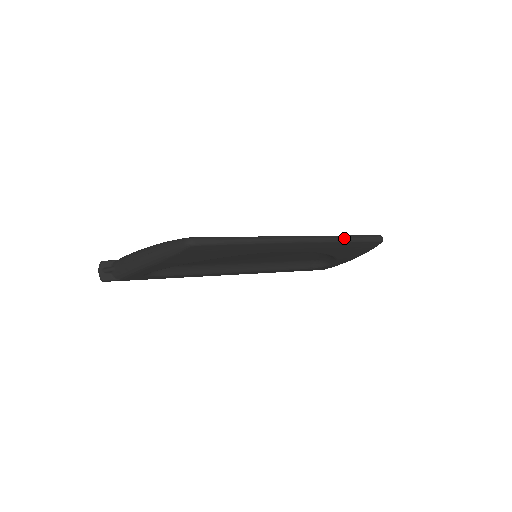
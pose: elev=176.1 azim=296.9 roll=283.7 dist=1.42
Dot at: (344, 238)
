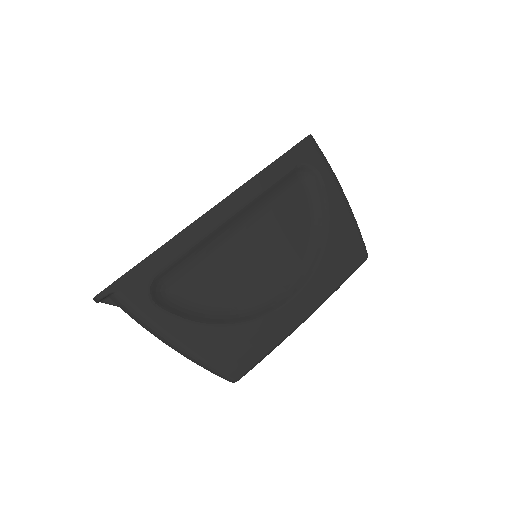
Dot at: occluded
